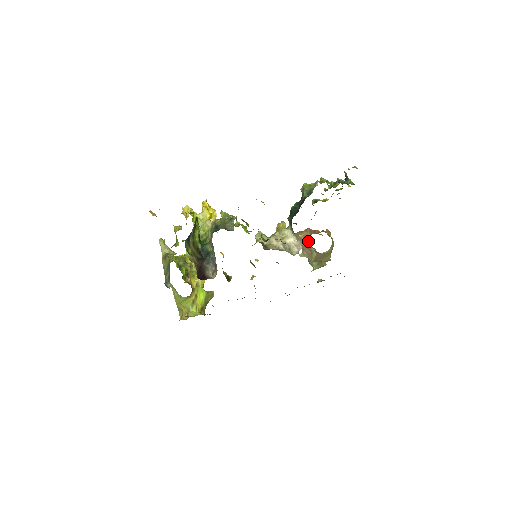
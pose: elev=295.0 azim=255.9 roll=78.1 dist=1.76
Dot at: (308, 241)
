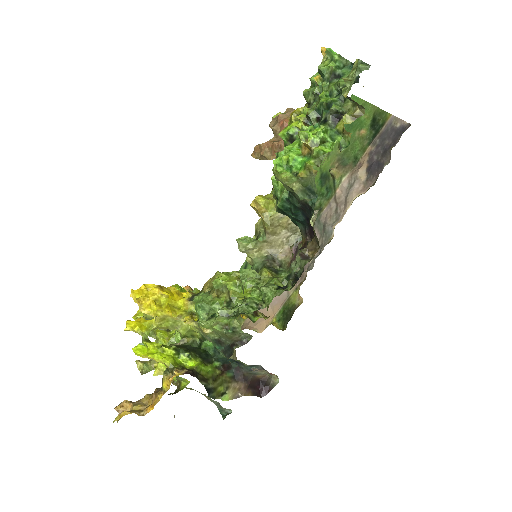
Dot at: occluded
